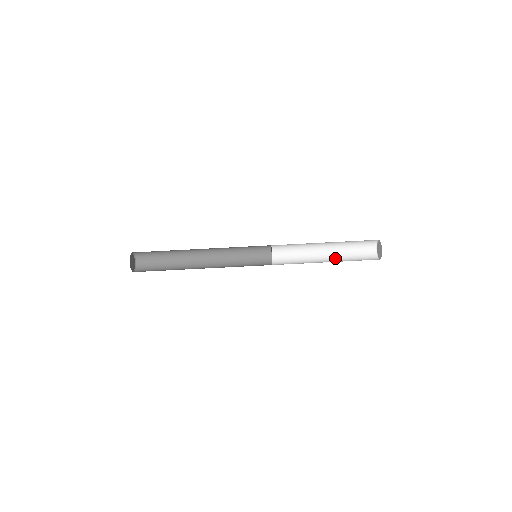
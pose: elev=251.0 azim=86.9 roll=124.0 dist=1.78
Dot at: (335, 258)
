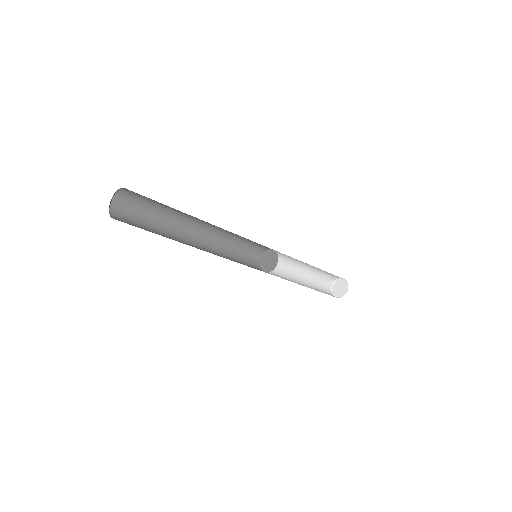
Dot at: (306, 279)
